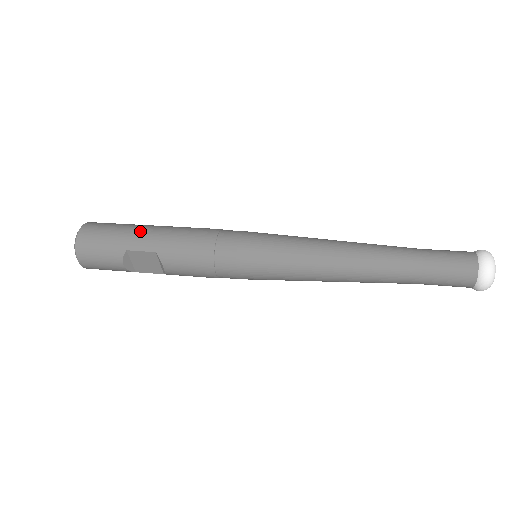
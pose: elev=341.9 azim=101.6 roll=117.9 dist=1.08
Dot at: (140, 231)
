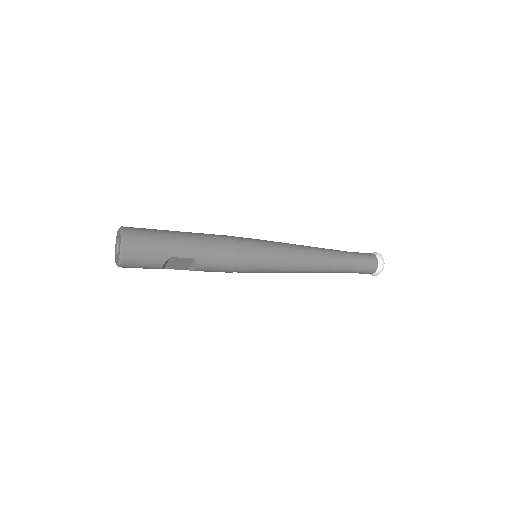
Dot at: (179, 240)
